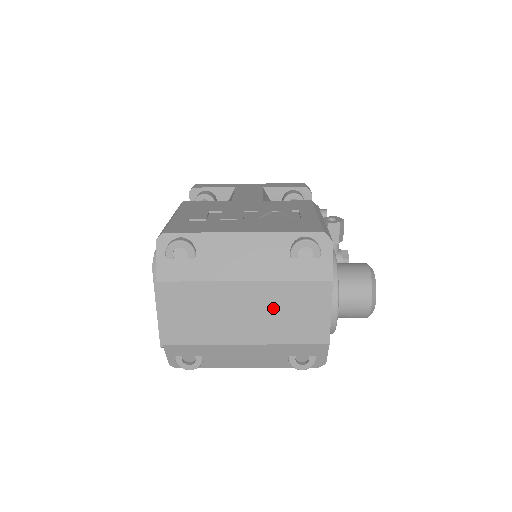
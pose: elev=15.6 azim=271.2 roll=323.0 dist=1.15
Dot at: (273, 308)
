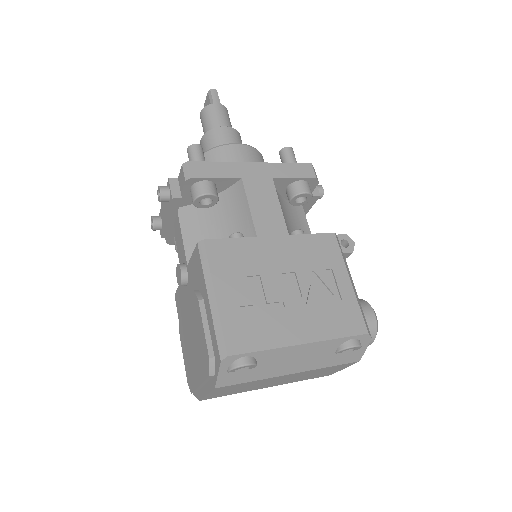
Dot at: (304, 375)
